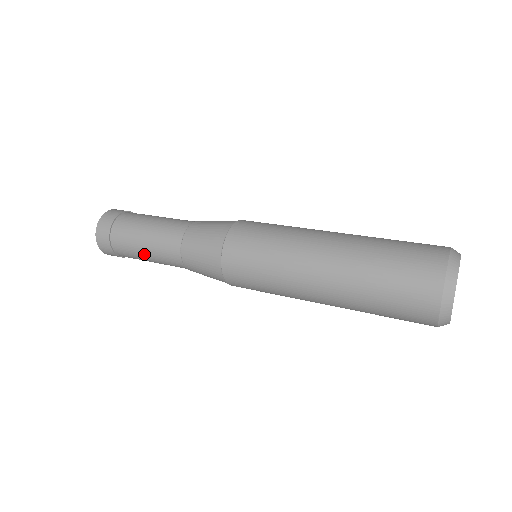
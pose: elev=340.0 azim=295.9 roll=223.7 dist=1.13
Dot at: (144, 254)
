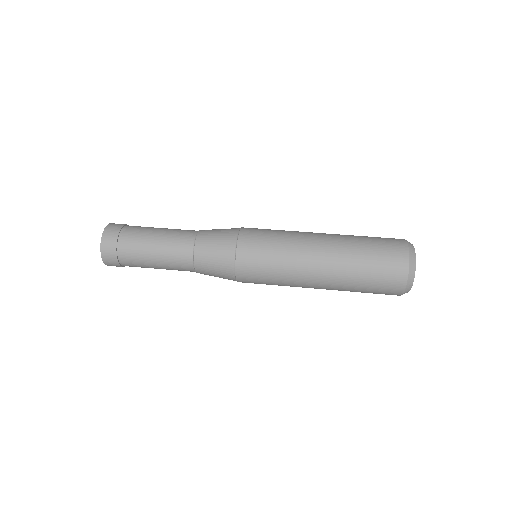
Dot at: occluded
